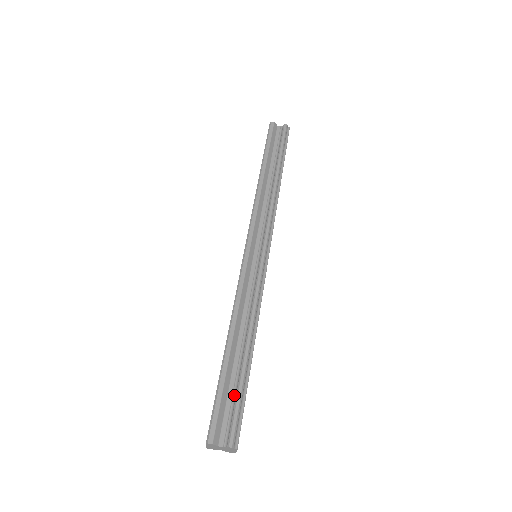
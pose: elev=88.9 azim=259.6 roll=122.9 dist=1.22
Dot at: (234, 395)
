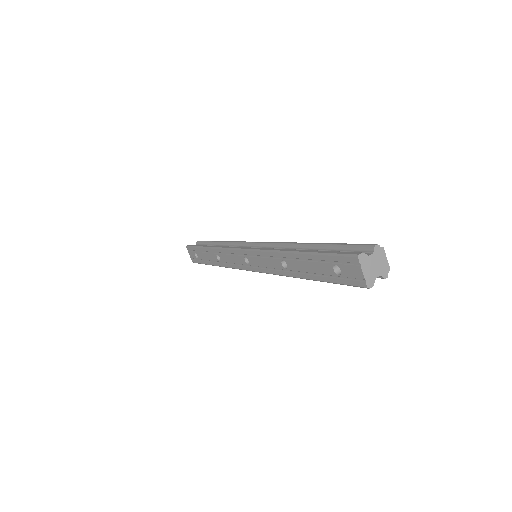
Dot at: (338, 250)
